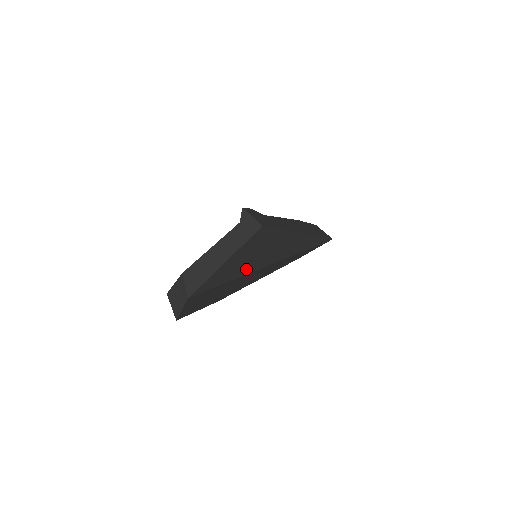
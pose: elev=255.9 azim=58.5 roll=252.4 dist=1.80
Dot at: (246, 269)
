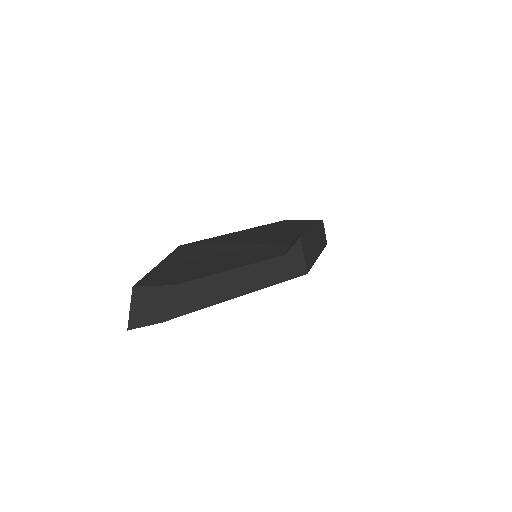
Dot at: occluded
